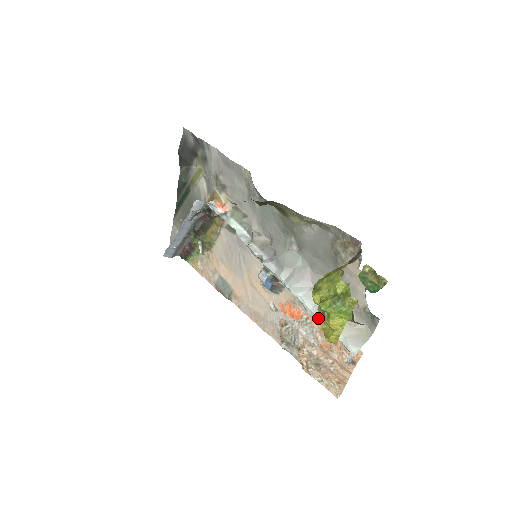
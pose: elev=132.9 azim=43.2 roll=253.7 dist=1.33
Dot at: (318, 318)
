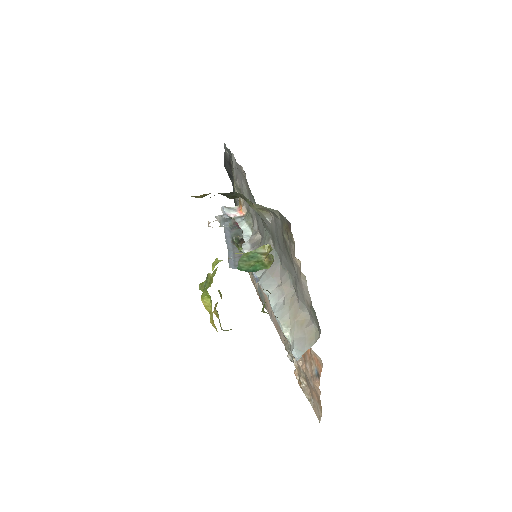
Dot at: occluded
